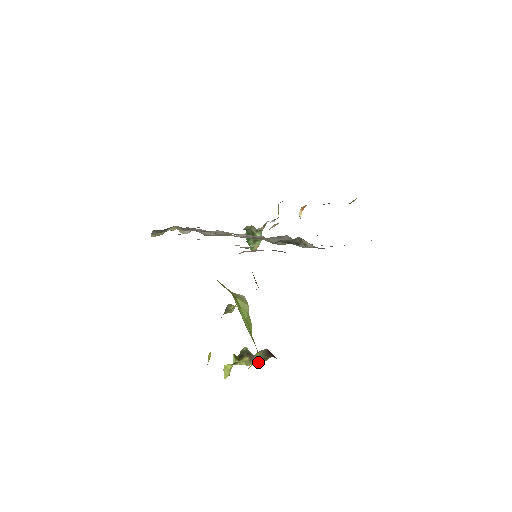
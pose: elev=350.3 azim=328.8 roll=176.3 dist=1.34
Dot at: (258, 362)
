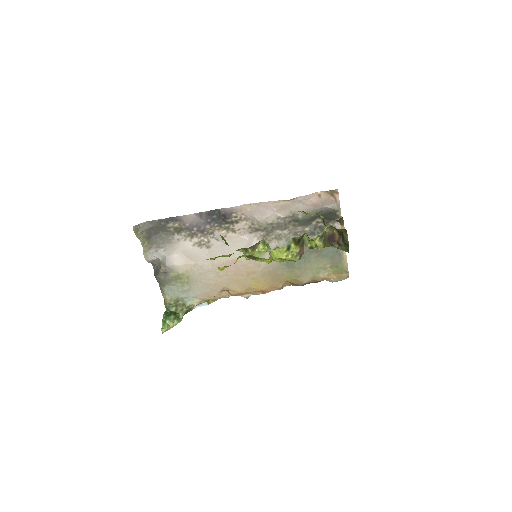
Dot at: (320, 241)
